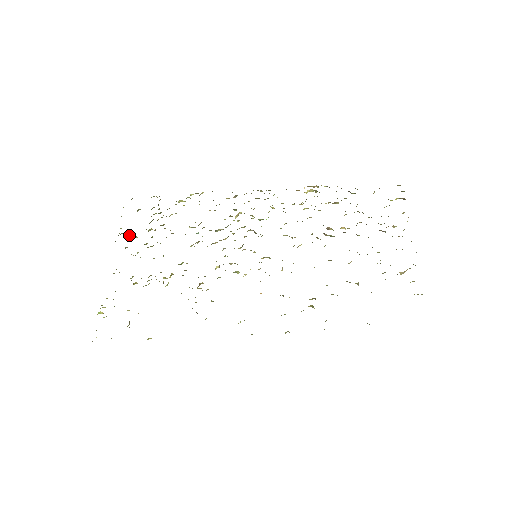
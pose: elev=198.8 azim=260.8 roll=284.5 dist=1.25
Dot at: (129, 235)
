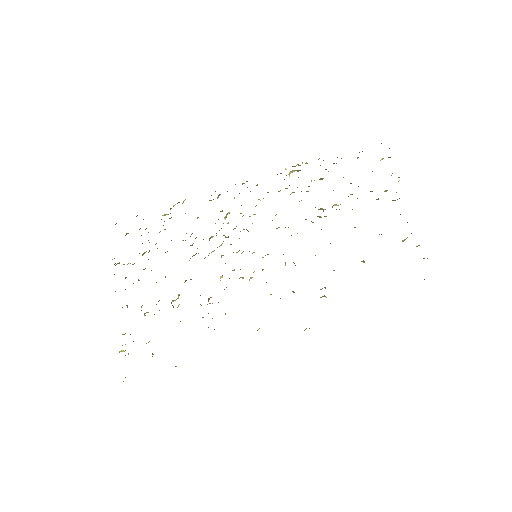
Dot at: occluded
